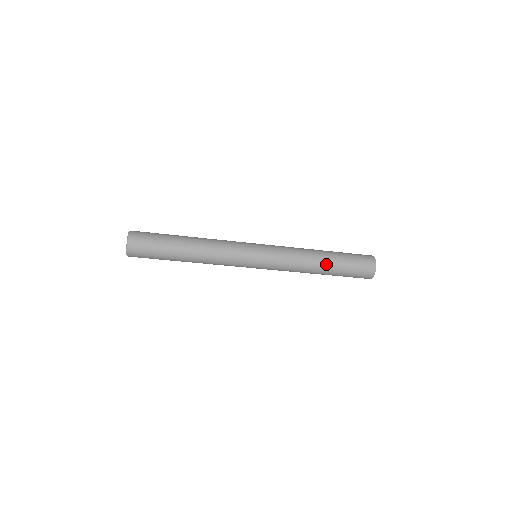
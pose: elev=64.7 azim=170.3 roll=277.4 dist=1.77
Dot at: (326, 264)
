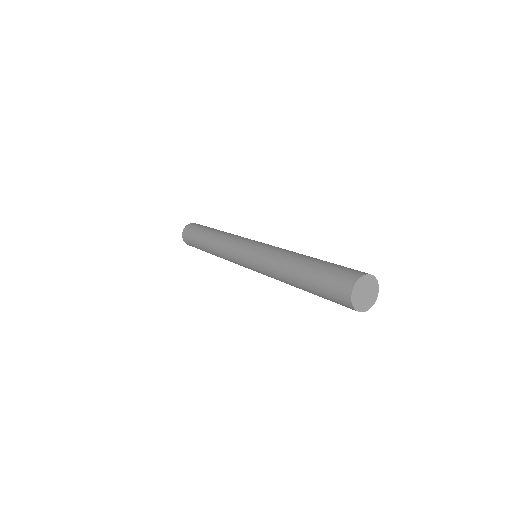
Dot at: (296, 280)
